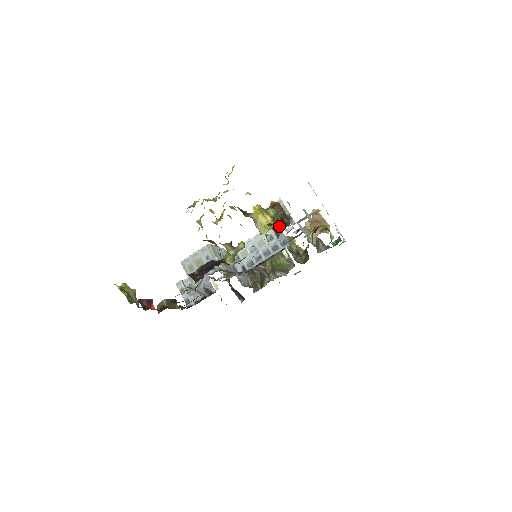
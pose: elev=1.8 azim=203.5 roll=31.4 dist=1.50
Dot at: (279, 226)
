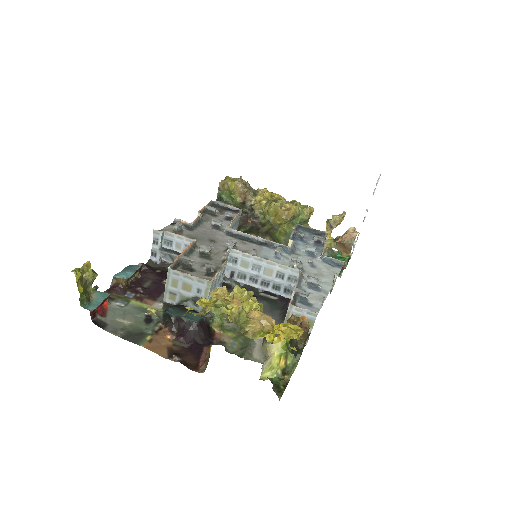
Dot at: occluded
